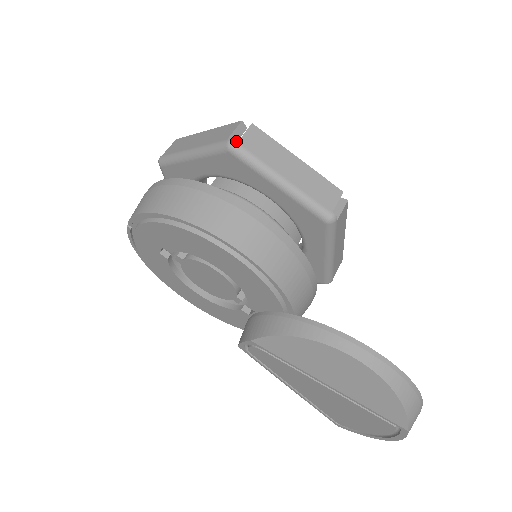
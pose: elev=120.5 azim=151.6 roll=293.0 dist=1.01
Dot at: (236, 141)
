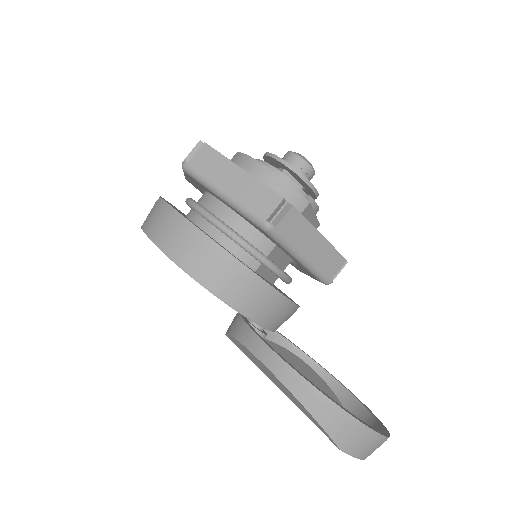
Dot at: (187, 162)
